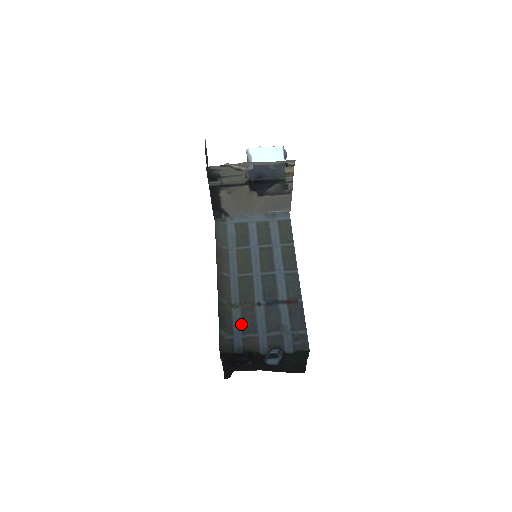
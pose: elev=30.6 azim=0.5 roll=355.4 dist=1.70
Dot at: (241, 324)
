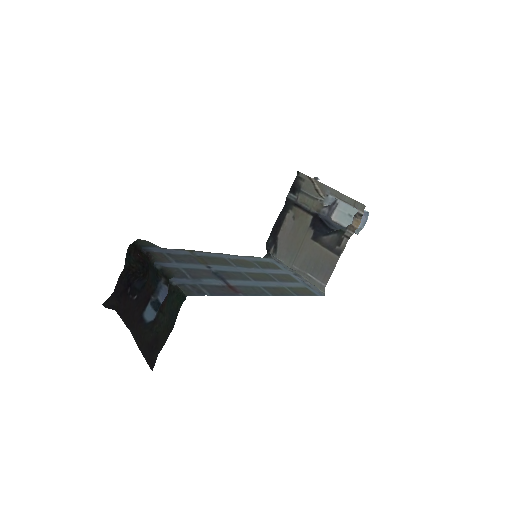
Dot at: (177, 254)
